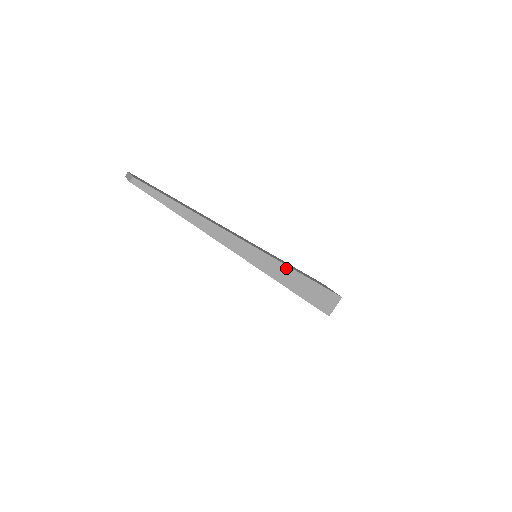
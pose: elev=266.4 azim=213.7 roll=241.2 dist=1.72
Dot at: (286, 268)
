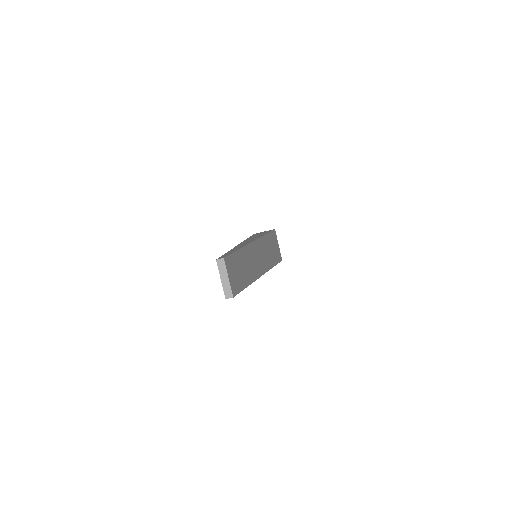
Dot at: occluded
